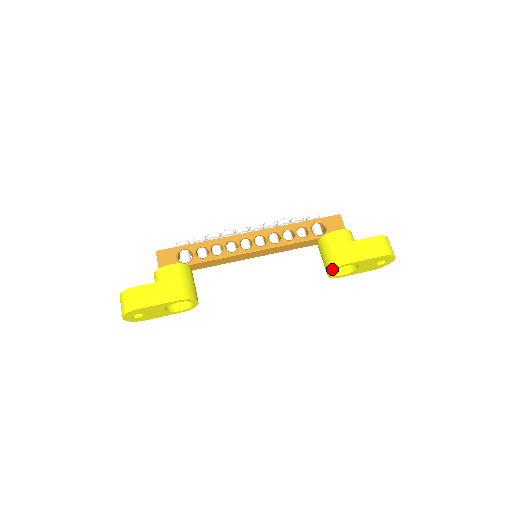
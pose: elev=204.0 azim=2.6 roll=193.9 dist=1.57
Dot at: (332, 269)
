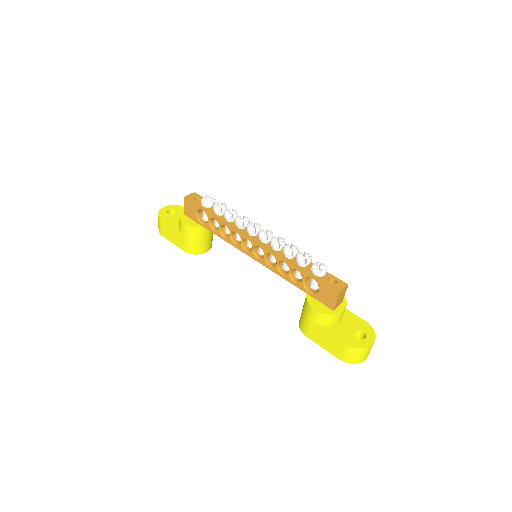
Dot at: (299, 322)
